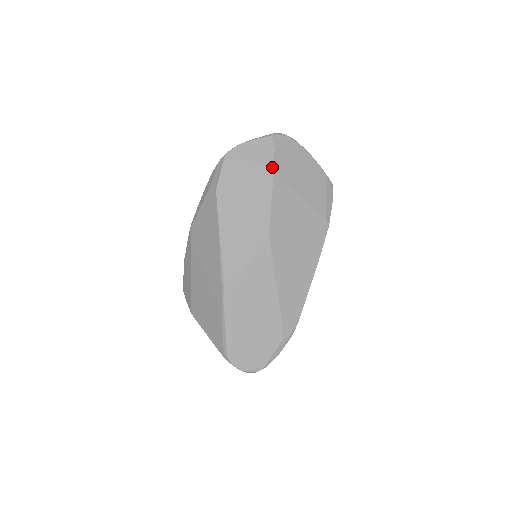
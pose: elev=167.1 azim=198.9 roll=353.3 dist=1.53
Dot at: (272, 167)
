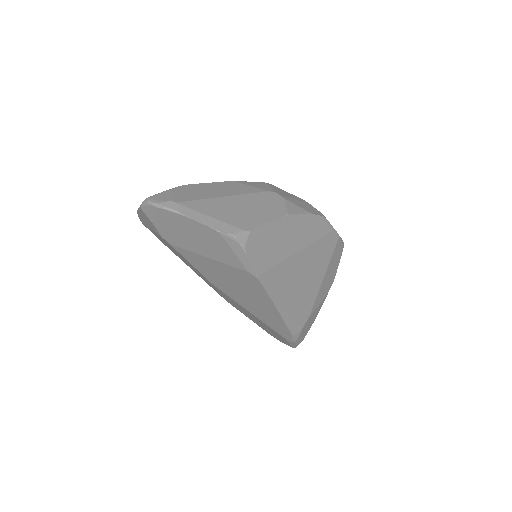
Dot at: (163, 238)
